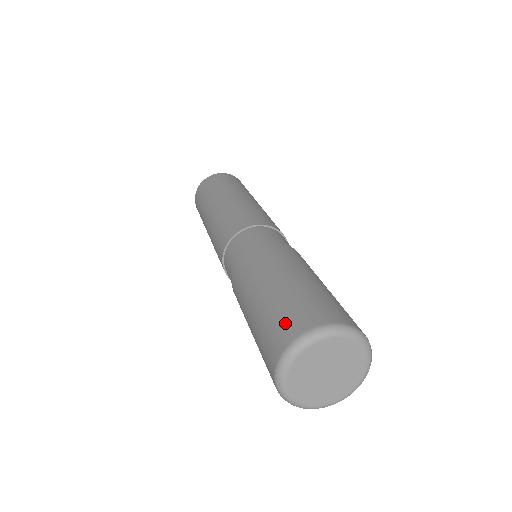
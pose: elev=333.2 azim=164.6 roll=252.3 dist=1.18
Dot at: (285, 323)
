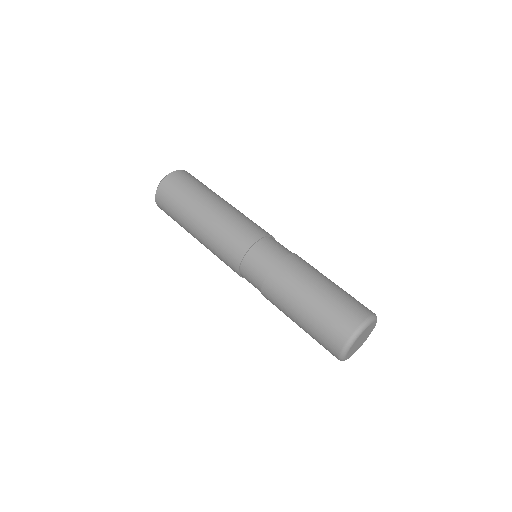
Dot at: (328, 343)
